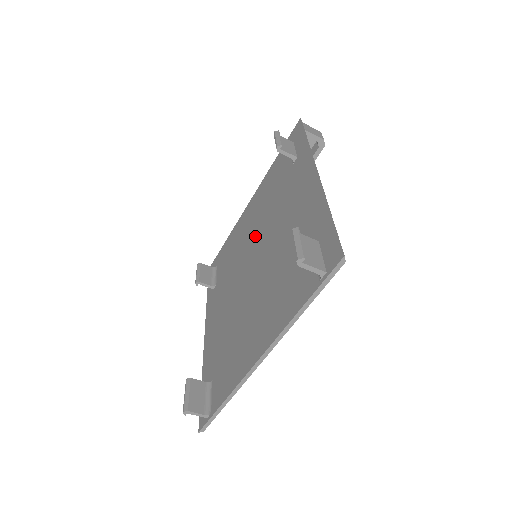
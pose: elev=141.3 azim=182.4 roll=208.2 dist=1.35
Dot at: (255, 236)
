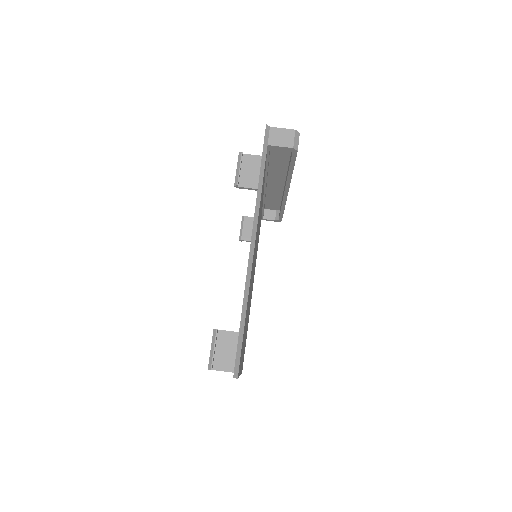
Dot at: occluded
